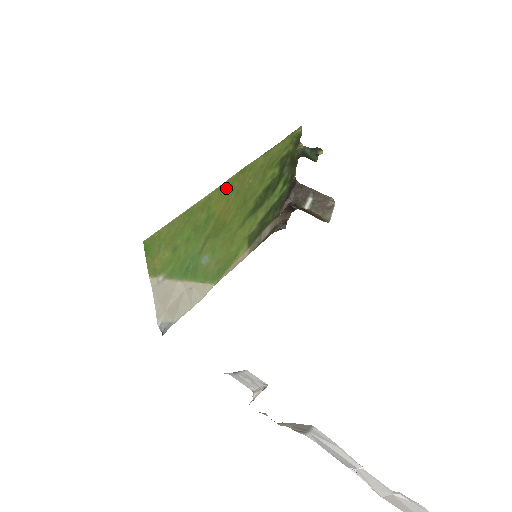
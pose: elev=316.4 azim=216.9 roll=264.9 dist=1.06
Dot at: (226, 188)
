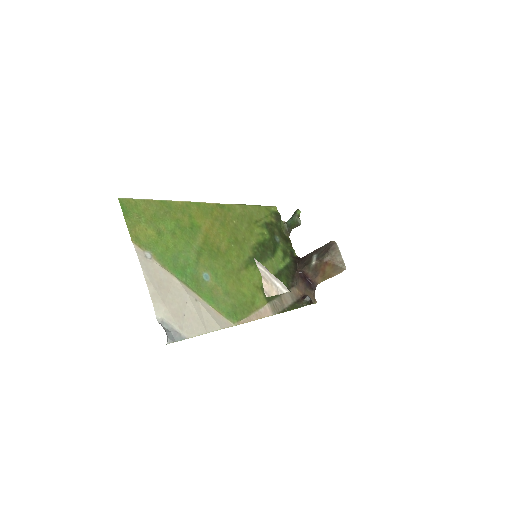
Dot at: (205, 210)
